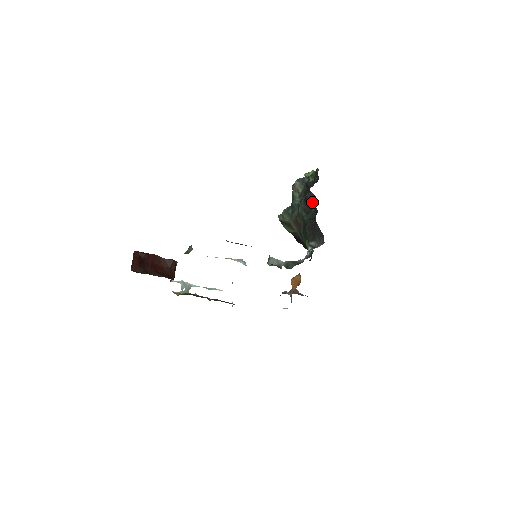
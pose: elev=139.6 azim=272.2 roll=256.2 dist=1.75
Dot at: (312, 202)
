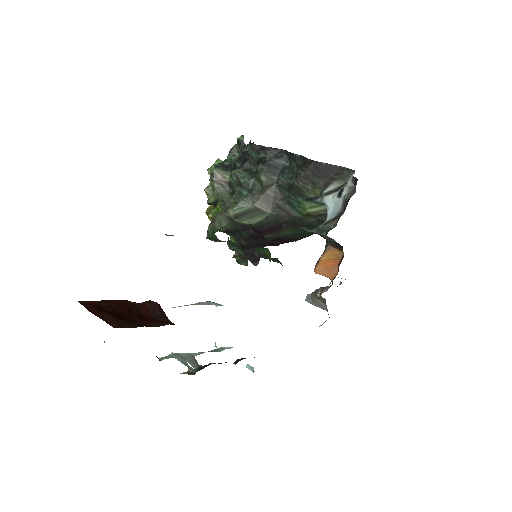
Dot at: (279, 156)
